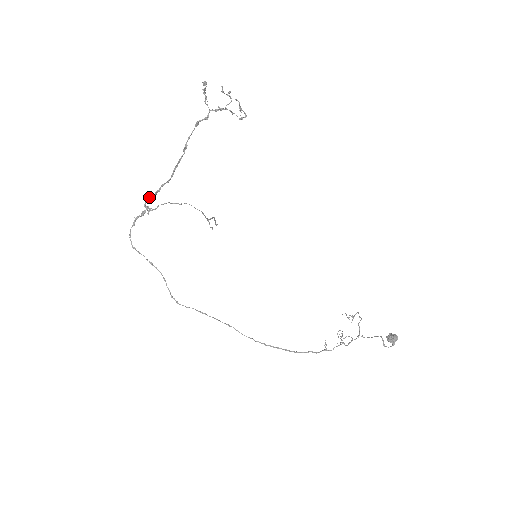
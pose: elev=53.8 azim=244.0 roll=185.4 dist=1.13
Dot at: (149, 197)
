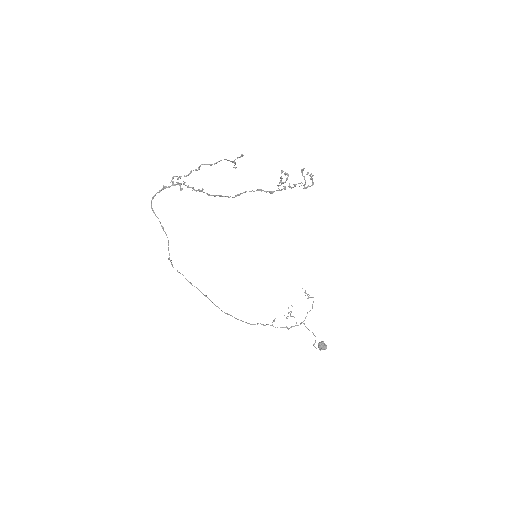
Dot at: (185, 182)
